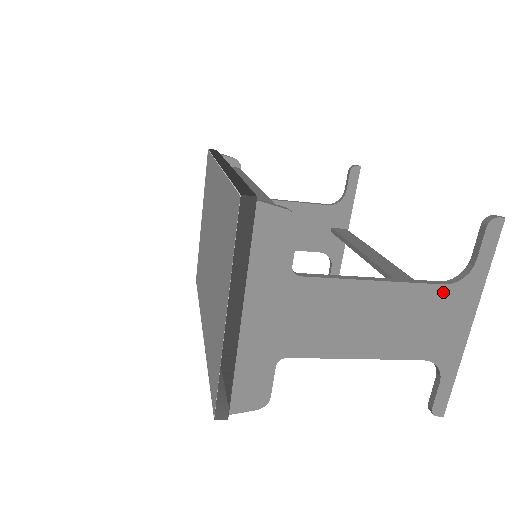
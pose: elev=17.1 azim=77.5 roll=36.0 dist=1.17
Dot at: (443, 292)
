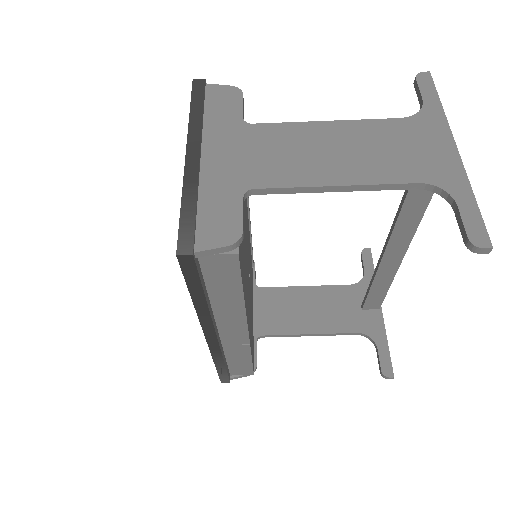
Dot at: (403, 124)
